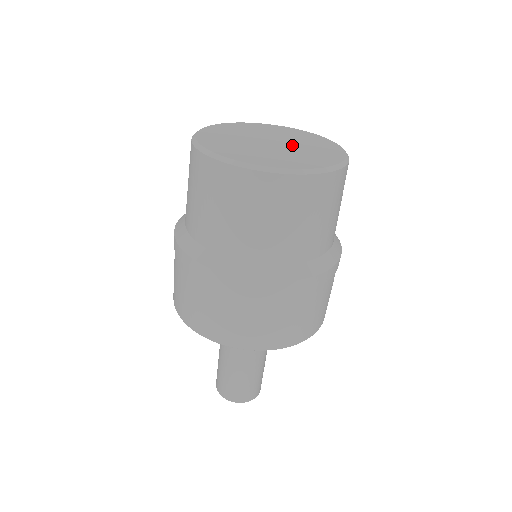
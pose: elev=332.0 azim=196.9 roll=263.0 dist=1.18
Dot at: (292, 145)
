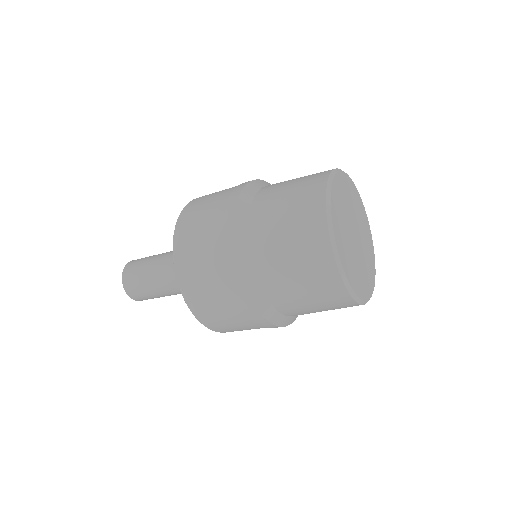
Dot at: (362, 244)
